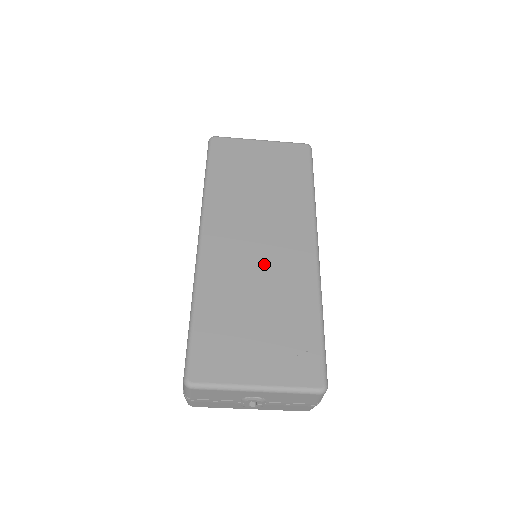
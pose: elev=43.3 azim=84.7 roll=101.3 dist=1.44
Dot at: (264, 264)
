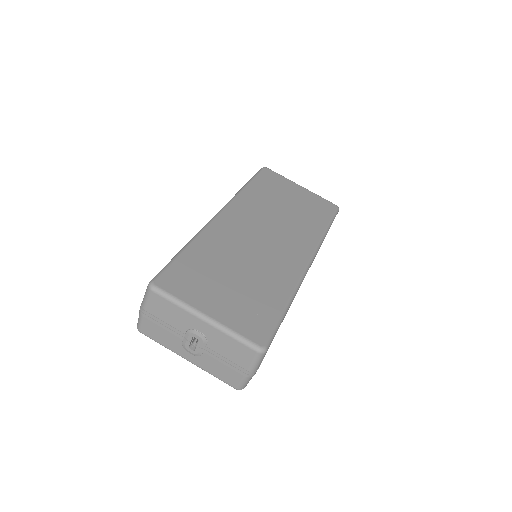
Dot at: (261, 250)
